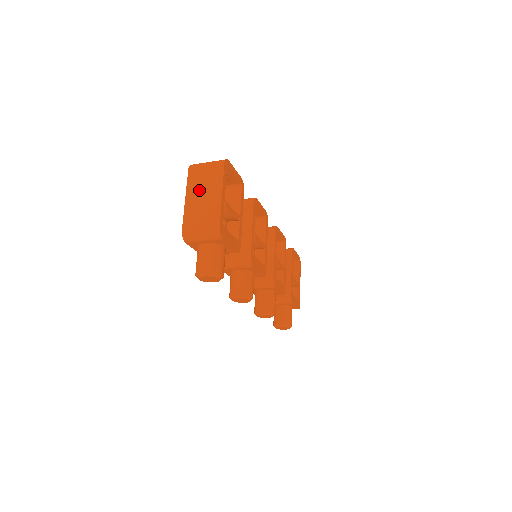
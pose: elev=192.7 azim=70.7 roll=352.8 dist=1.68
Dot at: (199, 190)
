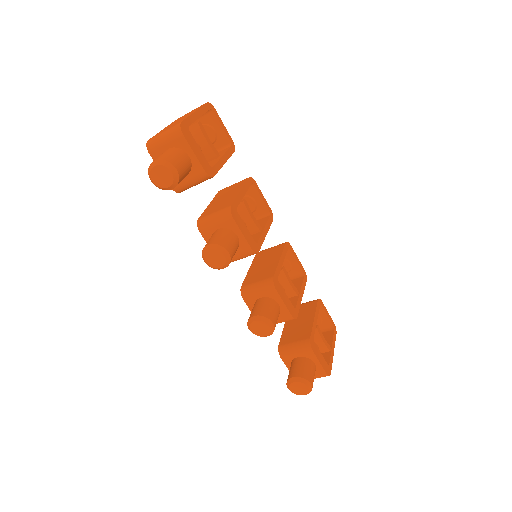
Dot at: (177, 120)
